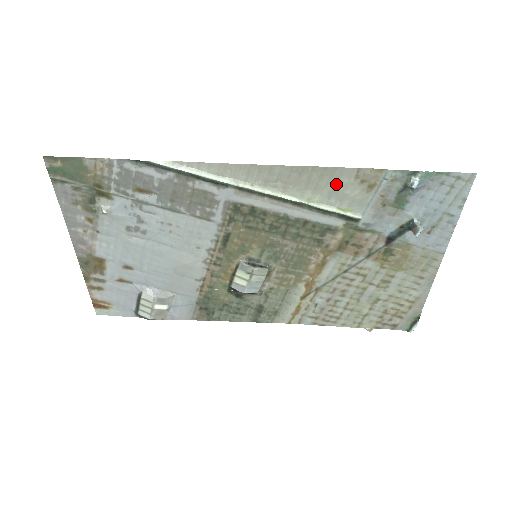
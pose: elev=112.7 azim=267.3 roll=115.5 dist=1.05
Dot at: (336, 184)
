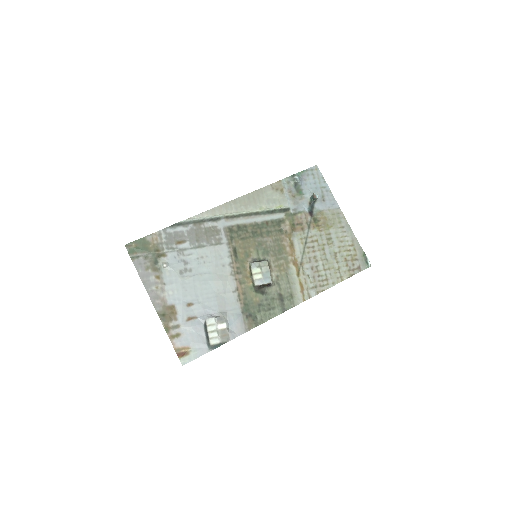
Dot at: (267, 196)
